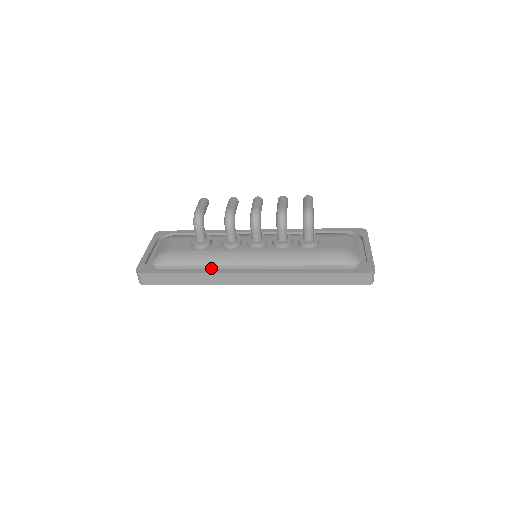
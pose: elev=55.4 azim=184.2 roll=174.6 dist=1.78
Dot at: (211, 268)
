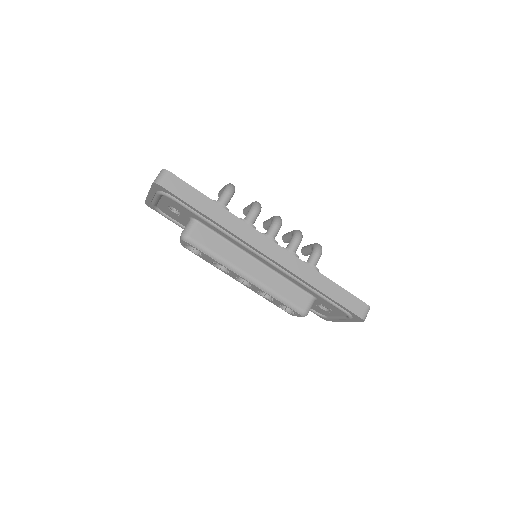
Dot at: occluded
